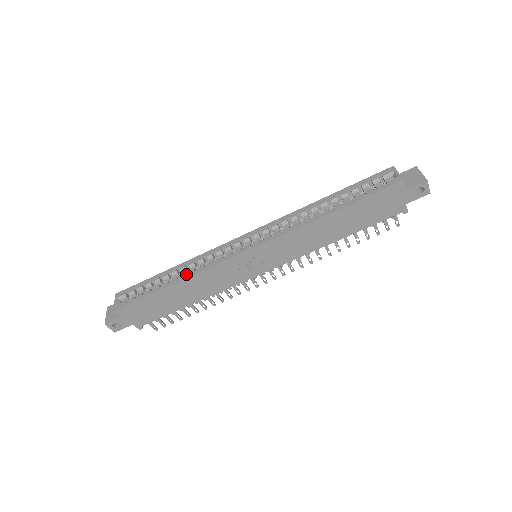
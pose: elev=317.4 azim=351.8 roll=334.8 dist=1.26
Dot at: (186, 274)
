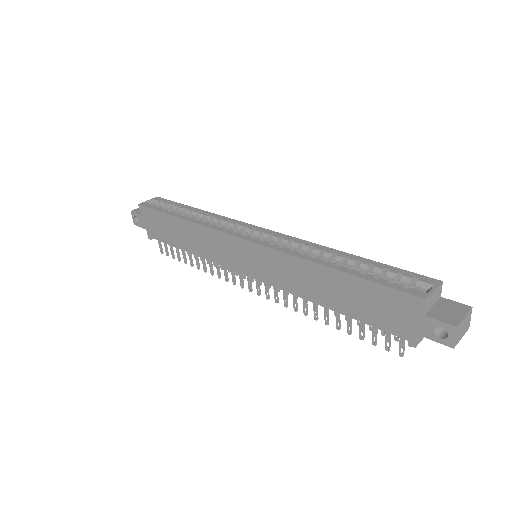
Dot at: (197, 220)
